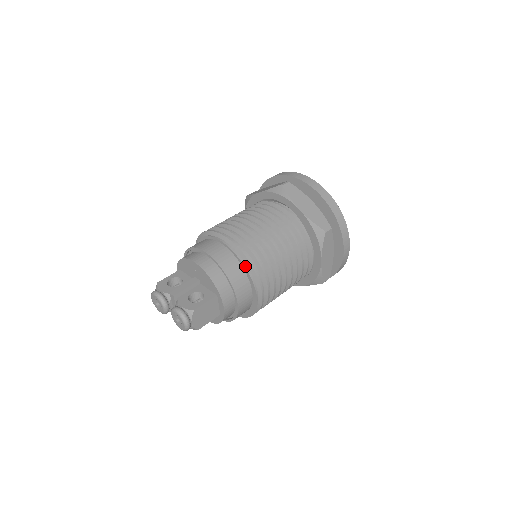
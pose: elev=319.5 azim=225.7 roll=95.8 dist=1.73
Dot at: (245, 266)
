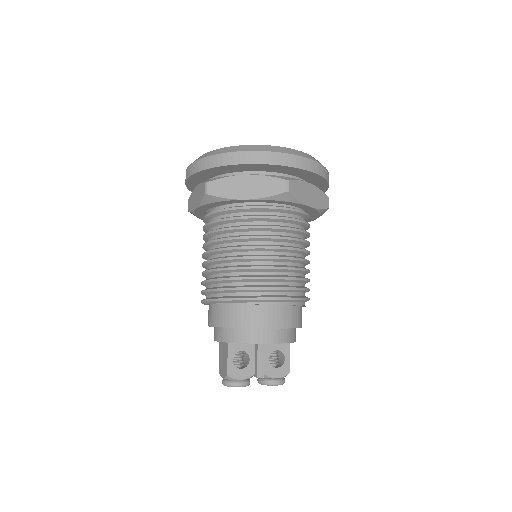
Dot at: (303, 305)
